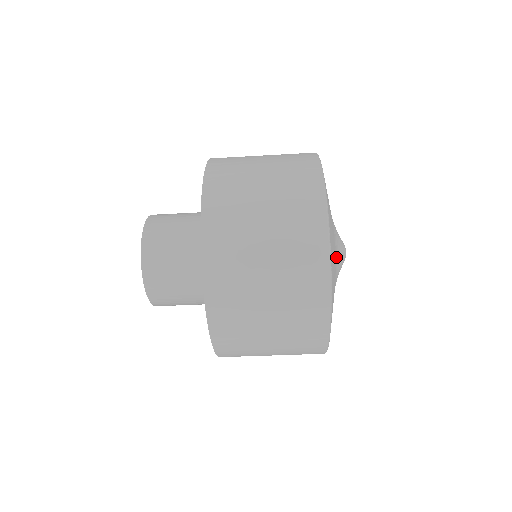
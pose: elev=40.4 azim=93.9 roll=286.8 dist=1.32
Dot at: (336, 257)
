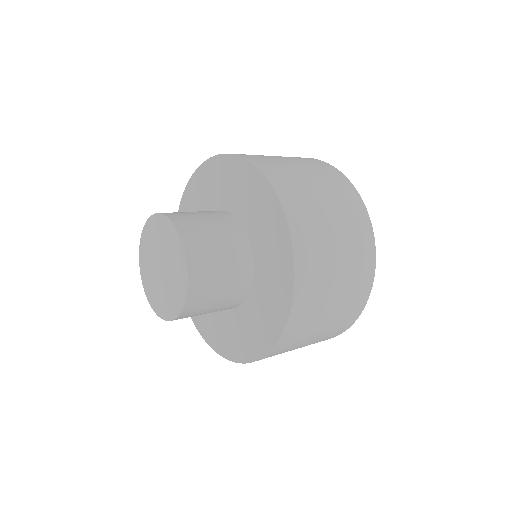
Dot at: occluded
